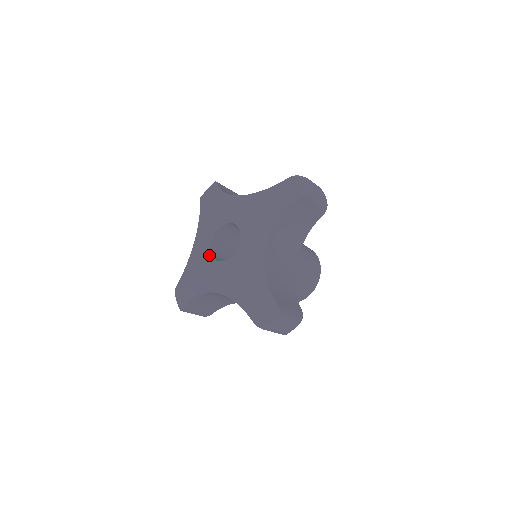
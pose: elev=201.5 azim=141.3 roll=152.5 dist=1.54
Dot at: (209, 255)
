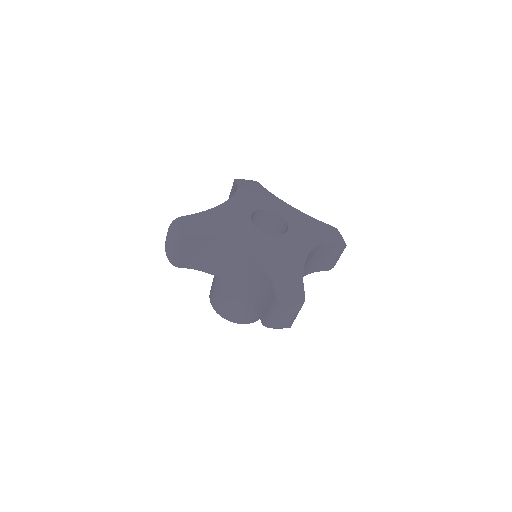
Dot at: (248, 219)
